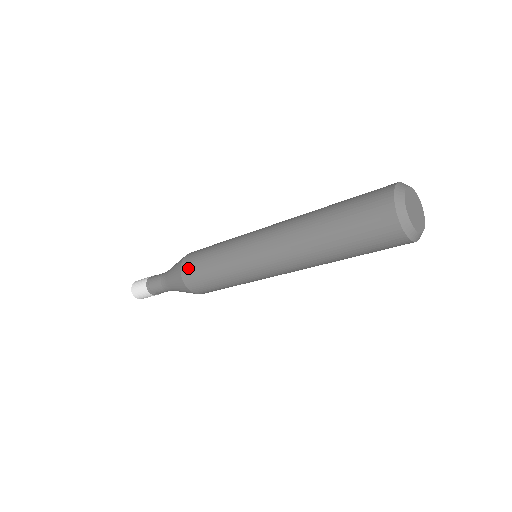
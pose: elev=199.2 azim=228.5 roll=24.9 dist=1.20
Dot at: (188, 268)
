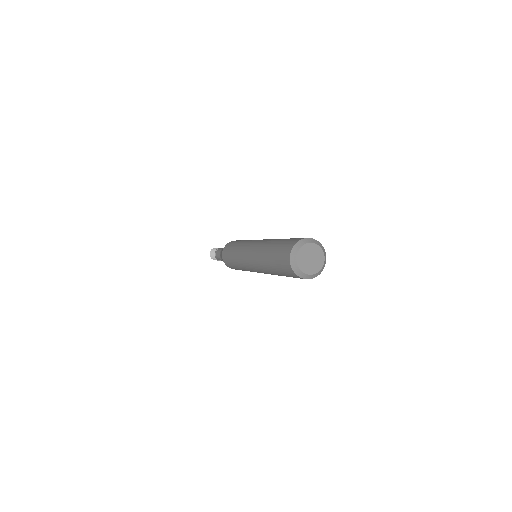
Dot at: occluded
